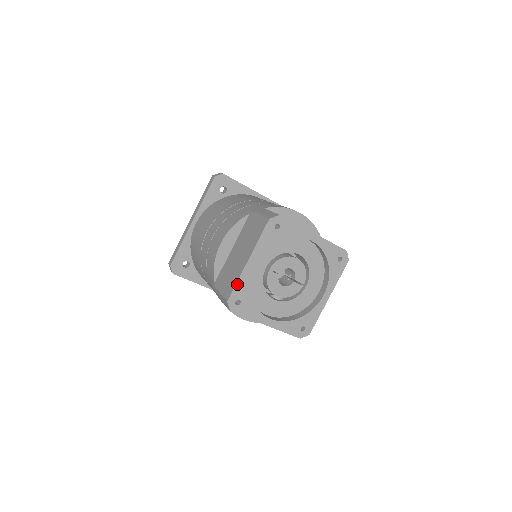
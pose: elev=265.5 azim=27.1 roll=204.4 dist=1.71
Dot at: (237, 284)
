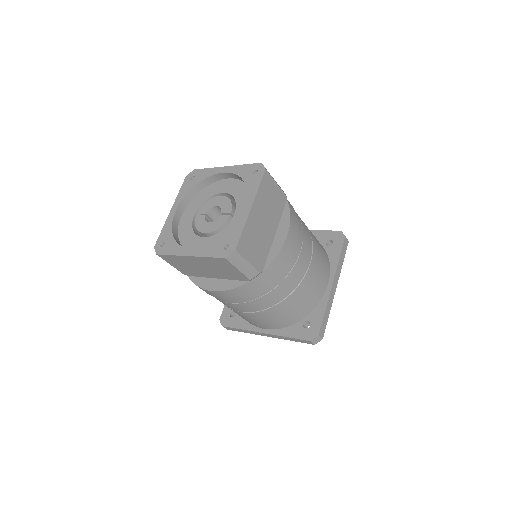
Dot at: (162, 231)
